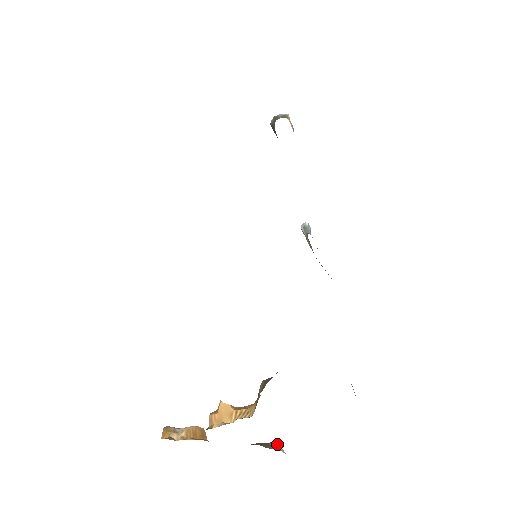
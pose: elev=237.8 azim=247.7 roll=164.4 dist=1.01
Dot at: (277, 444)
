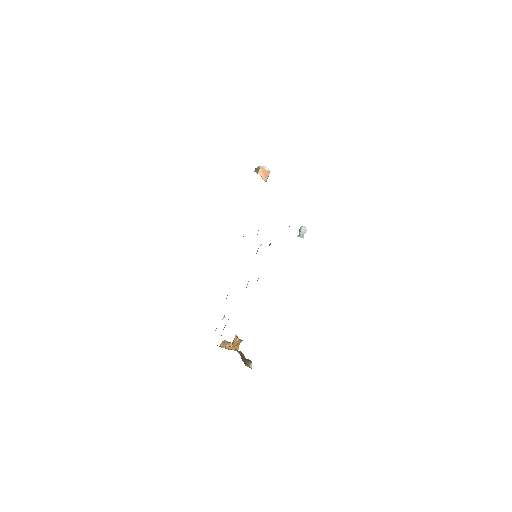
Dot at: (251, 362)
